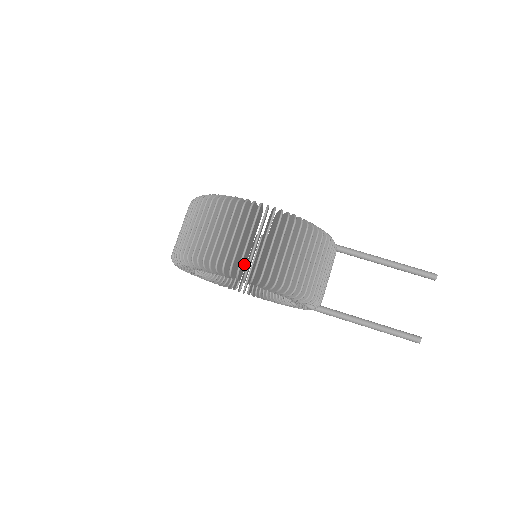
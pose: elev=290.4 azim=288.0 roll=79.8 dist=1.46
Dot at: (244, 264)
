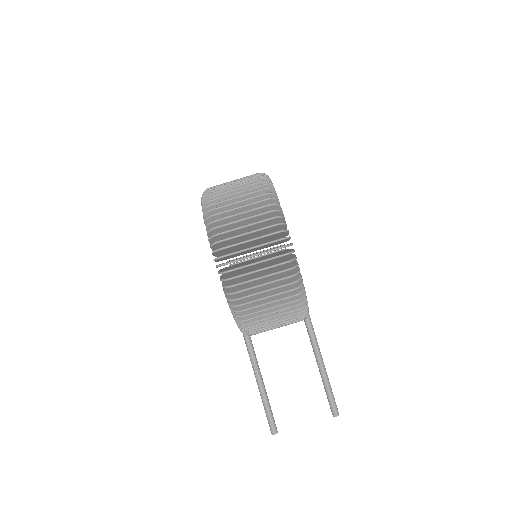
Dot at: (232, 256)
